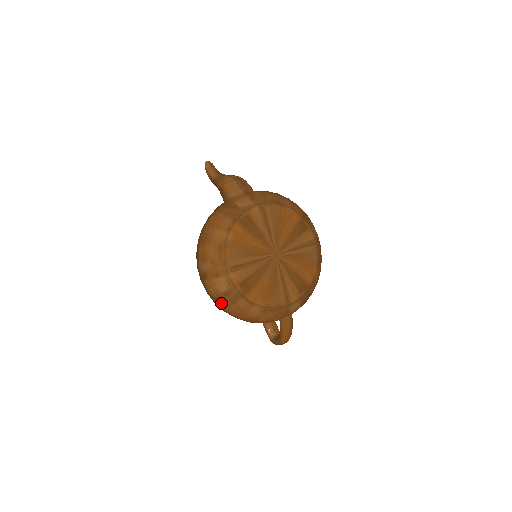
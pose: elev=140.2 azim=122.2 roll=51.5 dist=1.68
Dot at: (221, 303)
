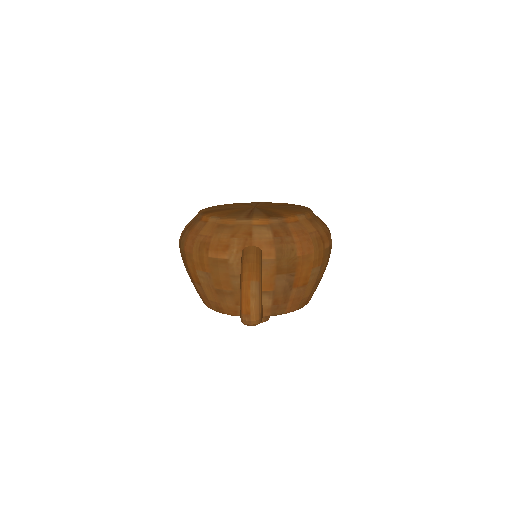
Dot at: (182, 239)
